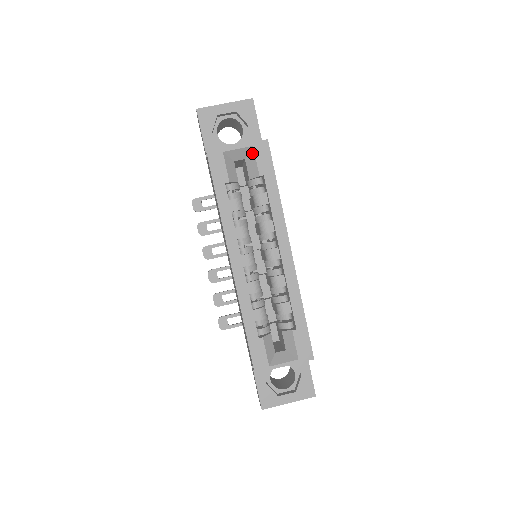
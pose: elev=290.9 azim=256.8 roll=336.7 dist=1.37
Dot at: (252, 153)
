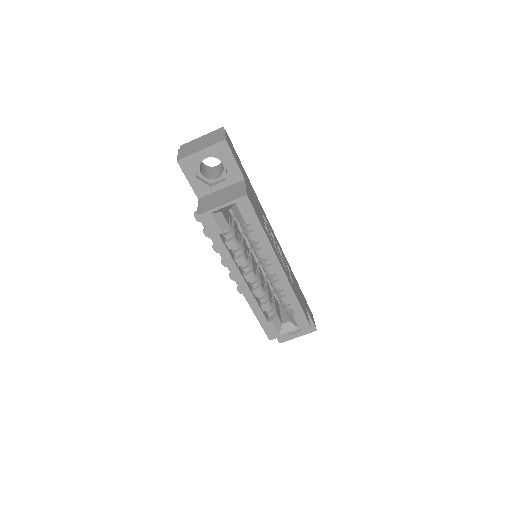
Dot at: (236, 207)
